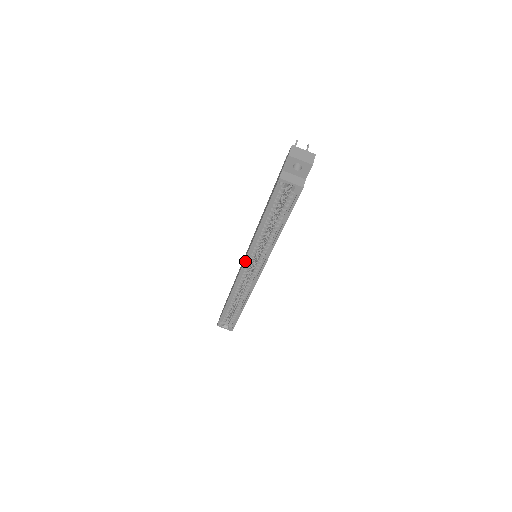
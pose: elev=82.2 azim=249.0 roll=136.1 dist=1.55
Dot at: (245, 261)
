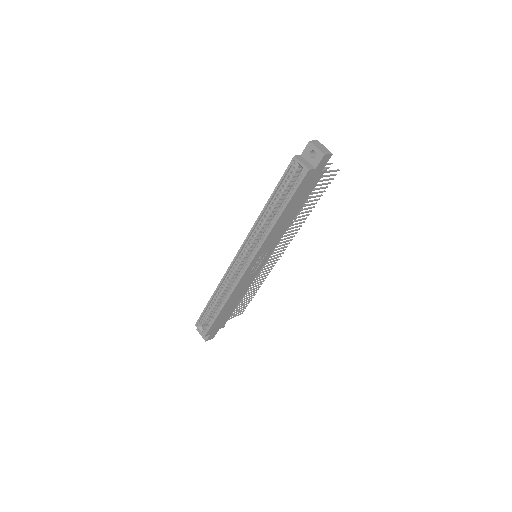
Dot at: (242, 245)
